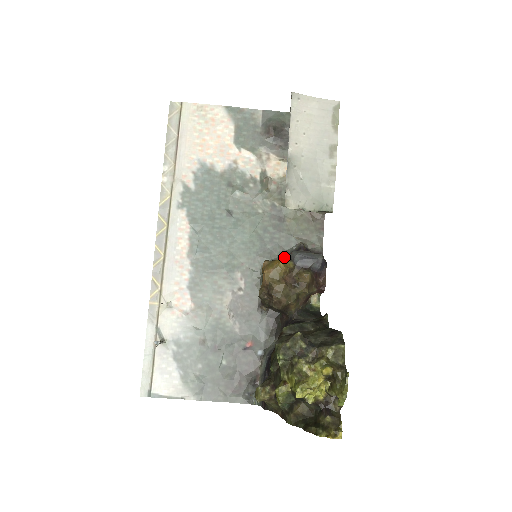
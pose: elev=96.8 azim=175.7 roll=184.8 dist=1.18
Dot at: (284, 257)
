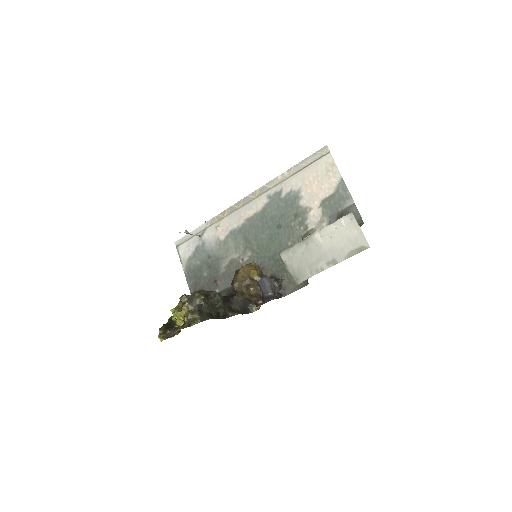
Dot at: (271, 274)
